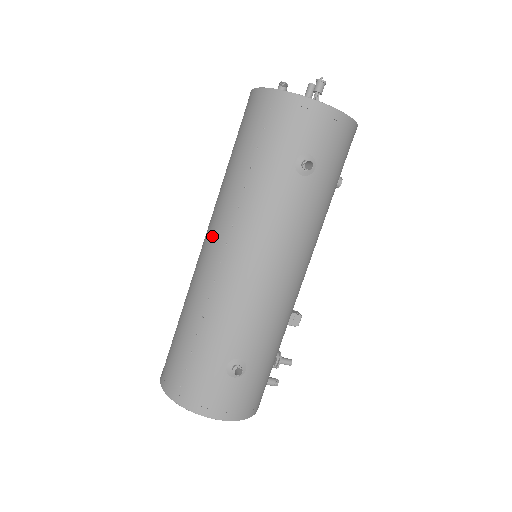
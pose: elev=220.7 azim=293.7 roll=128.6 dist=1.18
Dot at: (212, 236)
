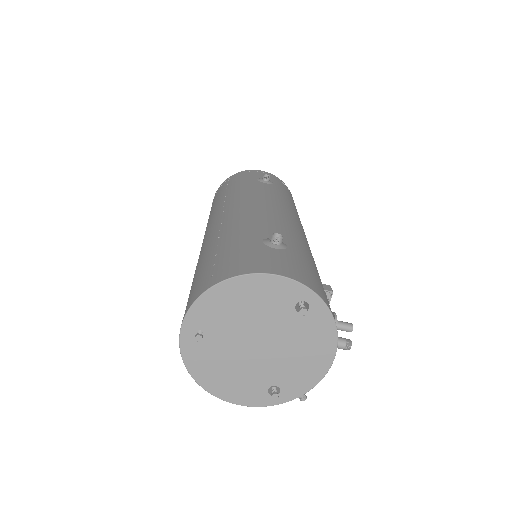
Dot at: (208, 227)
